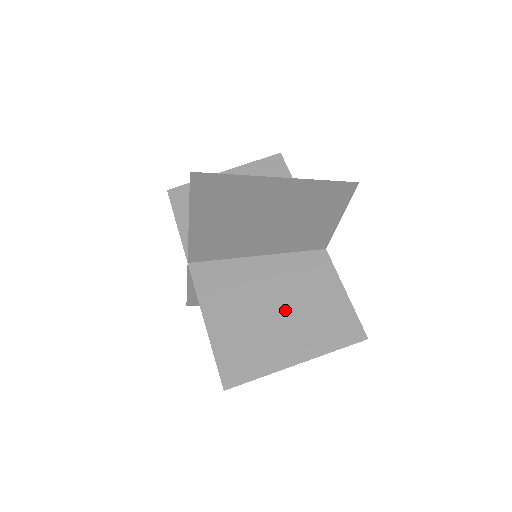
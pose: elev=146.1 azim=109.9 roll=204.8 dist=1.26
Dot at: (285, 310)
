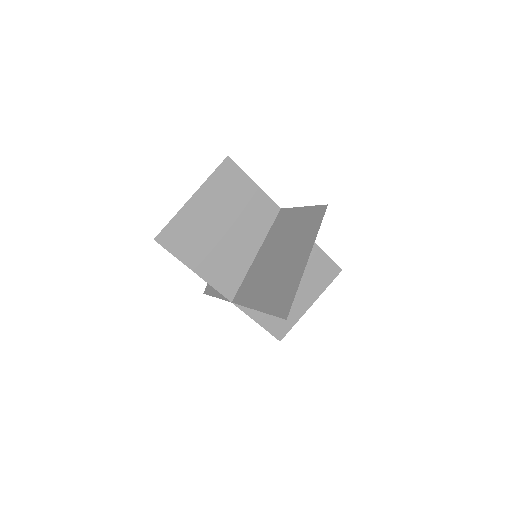
Dot at: occluded
